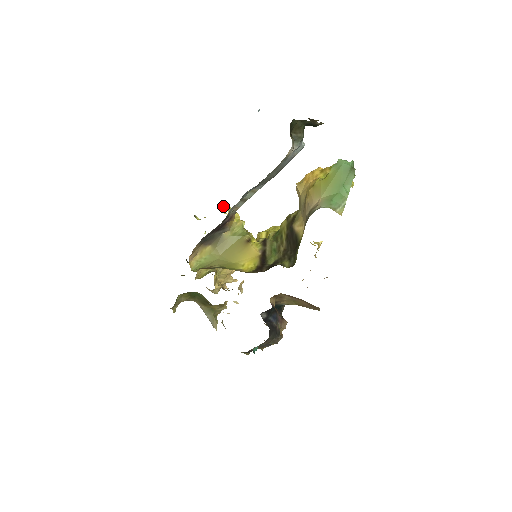
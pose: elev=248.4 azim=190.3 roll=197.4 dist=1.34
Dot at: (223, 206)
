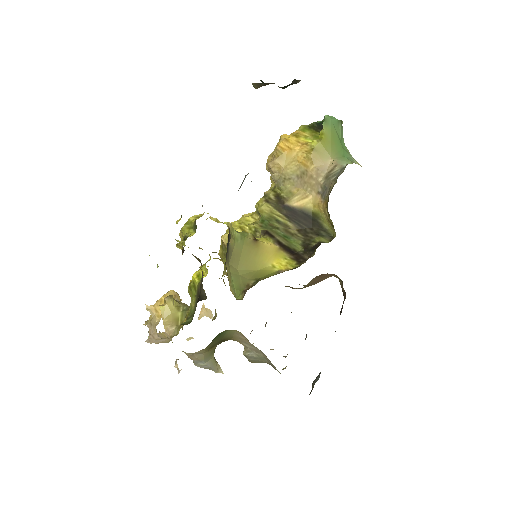
Dot at: (194, 215)
